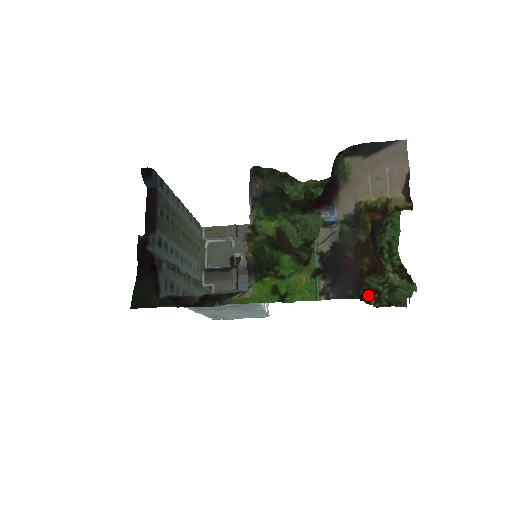
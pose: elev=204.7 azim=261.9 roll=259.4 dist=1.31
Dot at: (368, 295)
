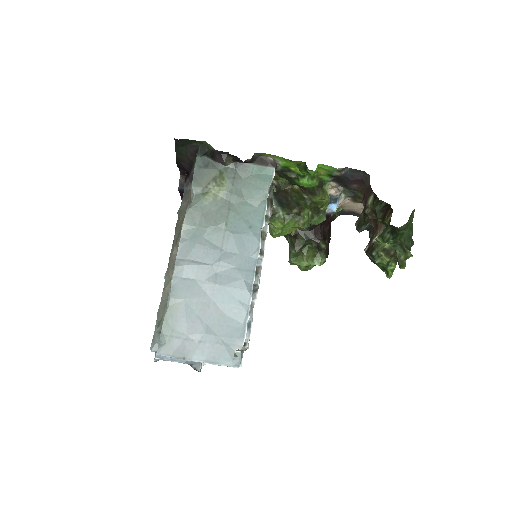
Dot at: (374, 214)
